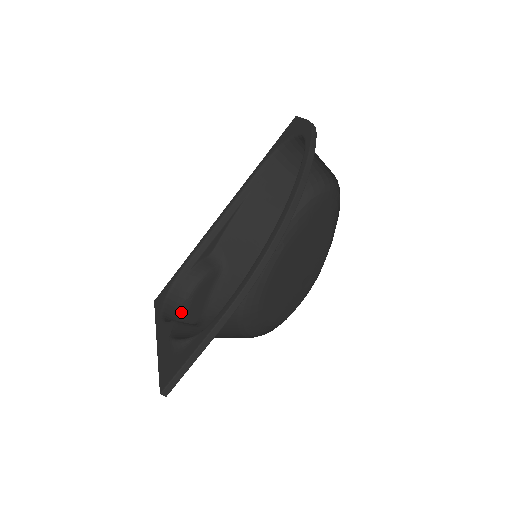
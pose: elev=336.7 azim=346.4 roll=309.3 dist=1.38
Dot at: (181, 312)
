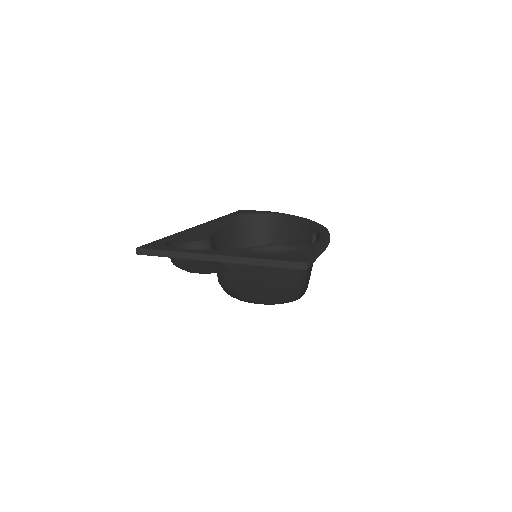
Dot at: occluded
